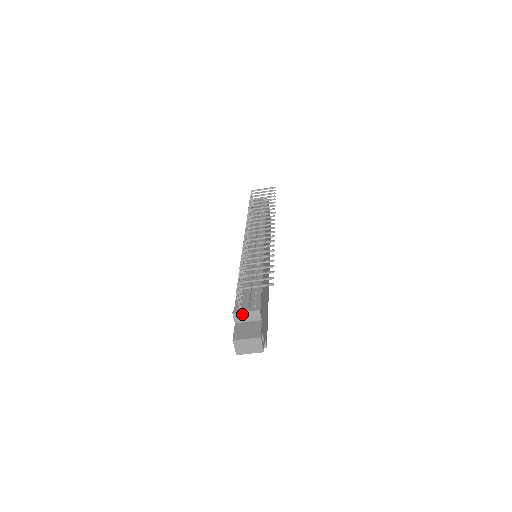
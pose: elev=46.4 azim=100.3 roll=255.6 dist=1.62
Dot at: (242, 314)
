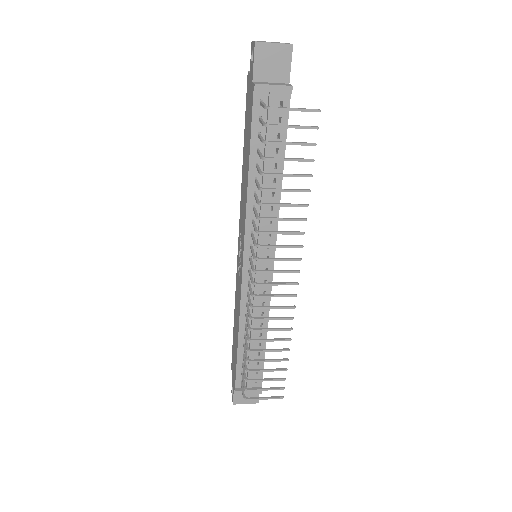
Dot at: (244, 392)
